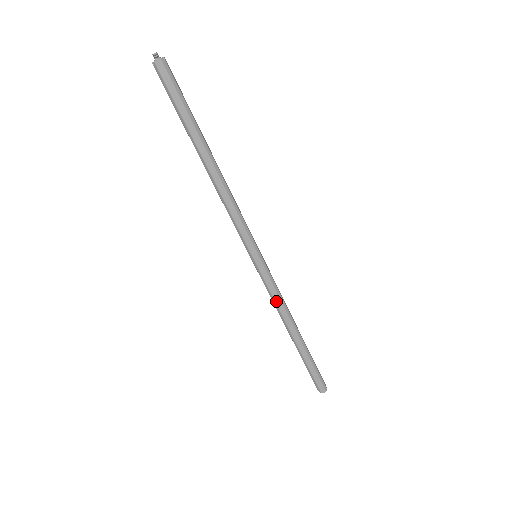
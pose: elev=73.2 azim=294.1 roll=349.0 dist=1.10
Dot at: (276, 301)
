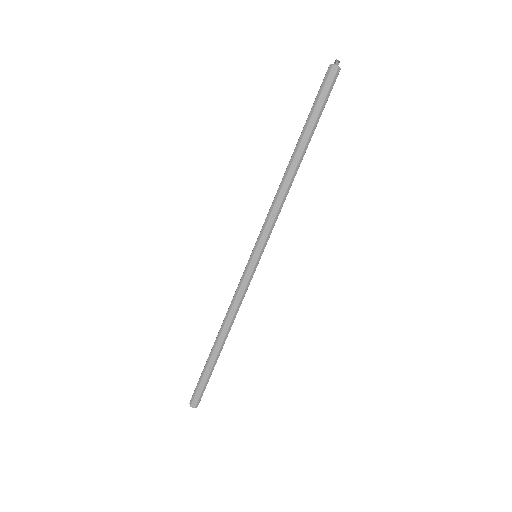
Dot at: (235, 302)
